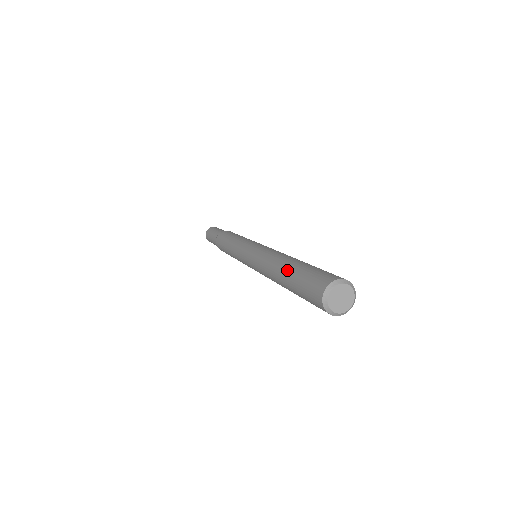
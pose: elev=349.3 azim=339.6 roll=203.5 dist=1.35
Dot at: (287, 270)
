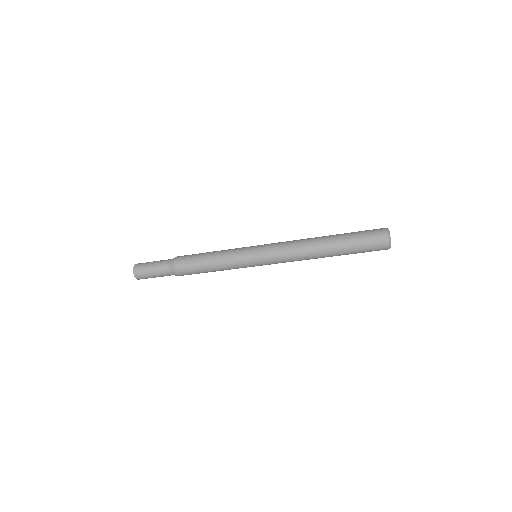
Dot at: (335, 242)
